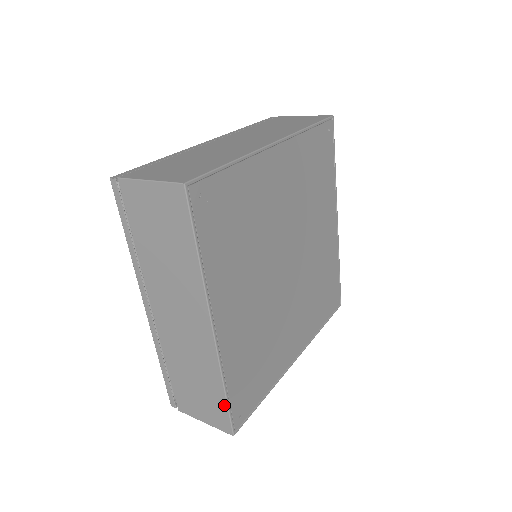
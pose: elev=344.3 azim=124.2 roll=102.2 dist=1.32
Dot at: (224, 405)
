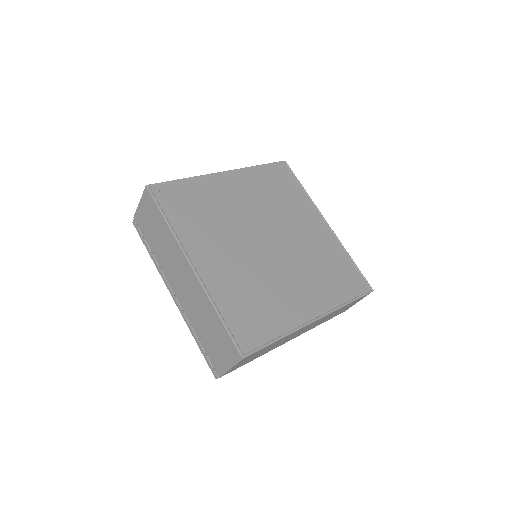
Dot at: (225, 330)
